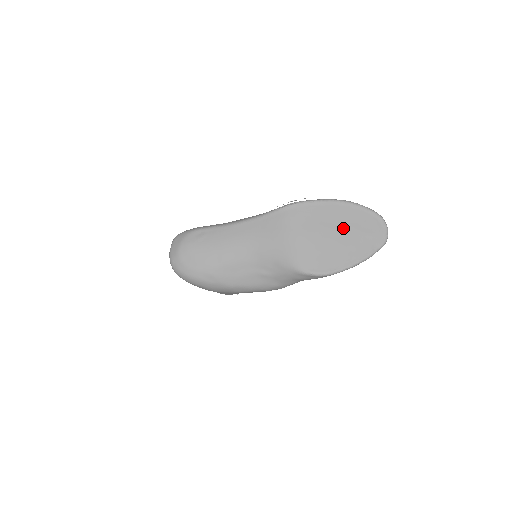
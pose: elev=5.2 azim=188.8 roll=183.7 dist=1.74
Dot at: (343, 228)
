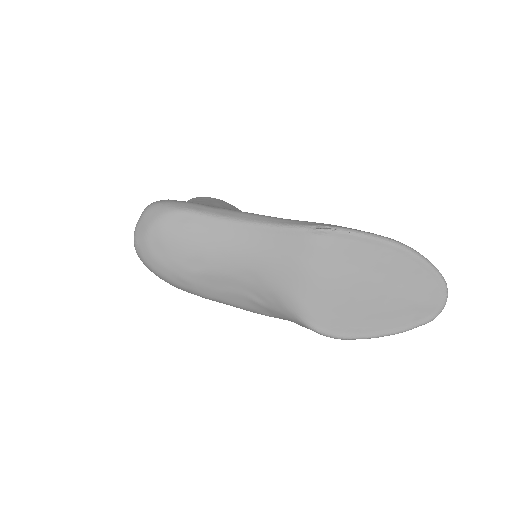
Dot at: (387, 285)
